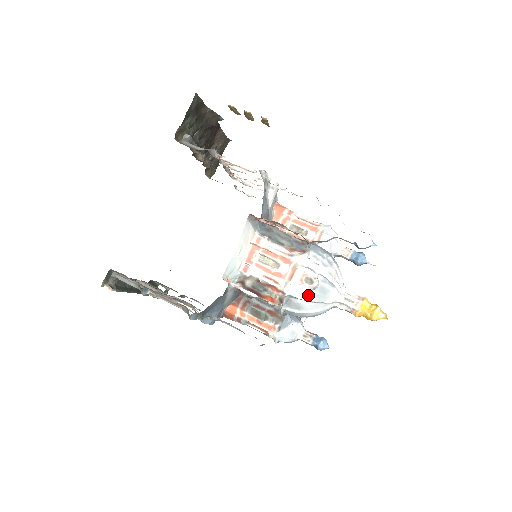
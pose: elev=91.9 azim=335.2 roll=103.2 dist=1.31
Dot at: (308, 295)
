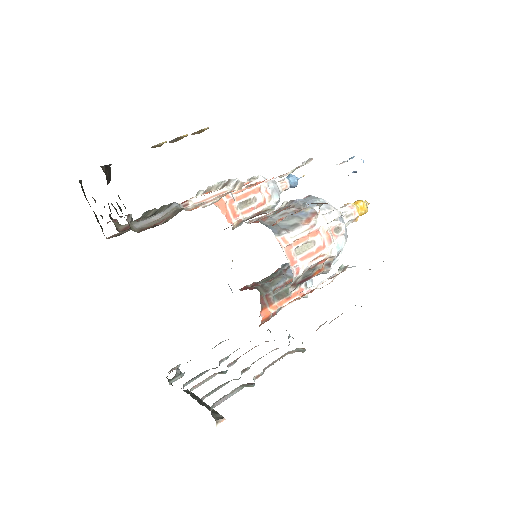
Dot at: (344, 240)
